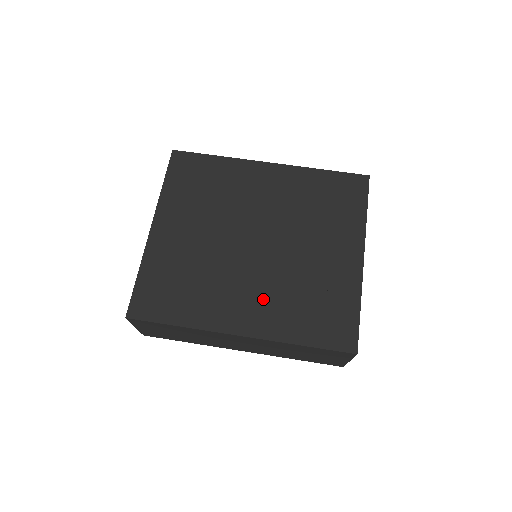
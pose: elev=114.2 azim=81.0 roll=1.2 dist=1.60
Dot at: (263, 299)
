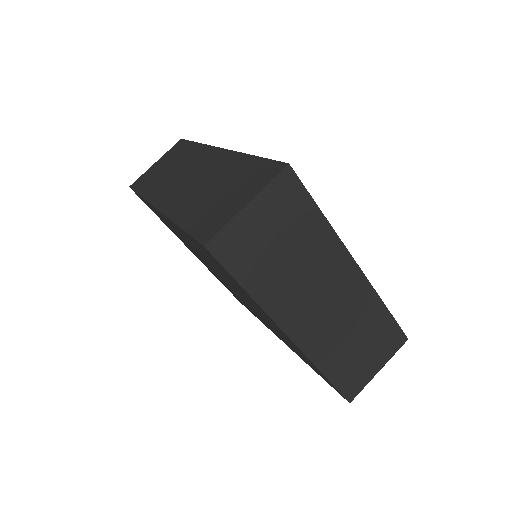
Dot at: occluded
